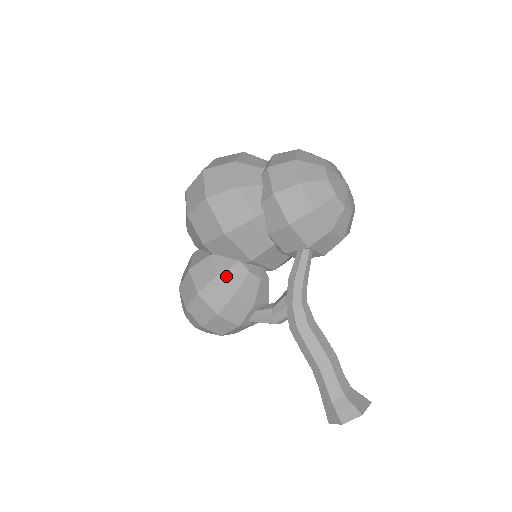
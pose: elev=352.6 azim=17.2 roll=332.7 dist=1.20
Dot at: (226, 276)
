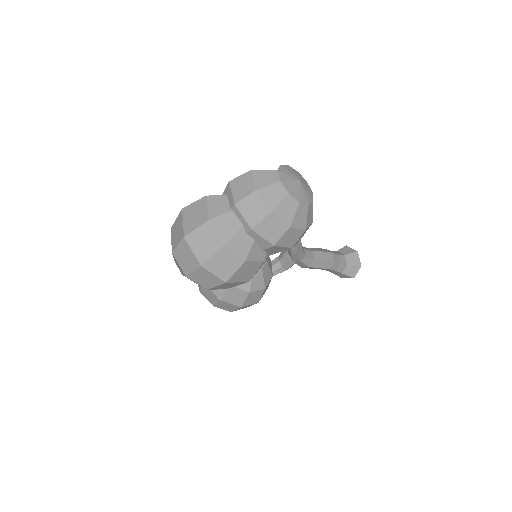
Dot at: (253, 287)
